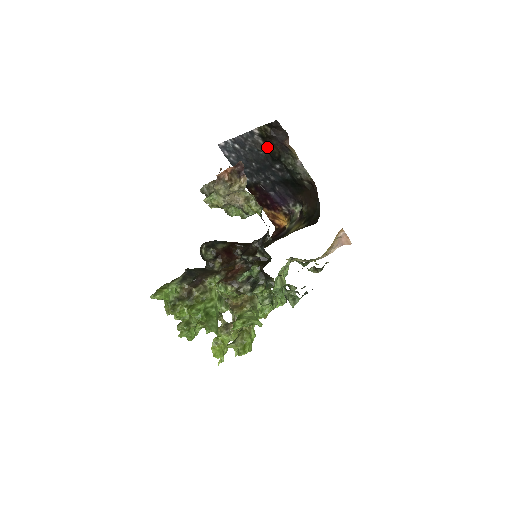
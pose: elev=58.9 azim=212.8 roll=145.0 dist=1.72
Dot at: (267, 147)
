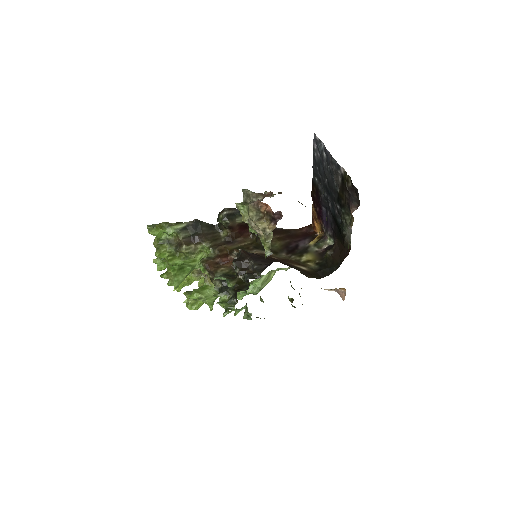
Dot at: (341, 188)
